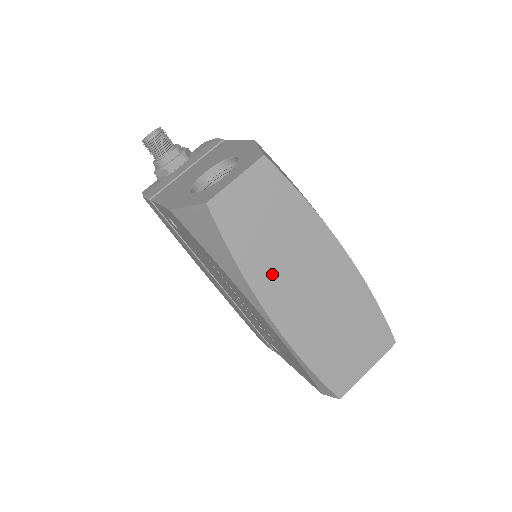
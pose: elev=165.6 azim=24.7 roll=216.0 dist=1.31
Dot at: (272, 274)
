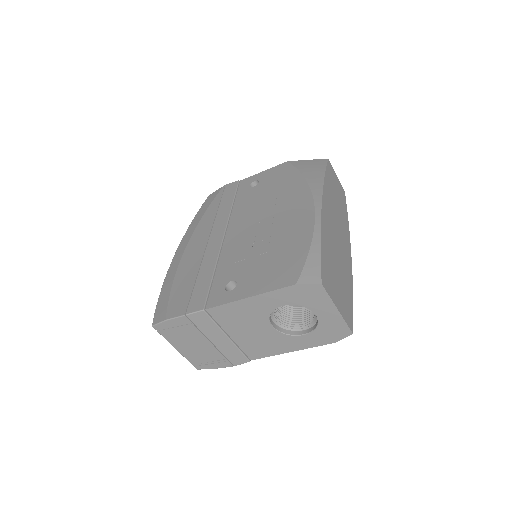
Dot at: (330, 200)
